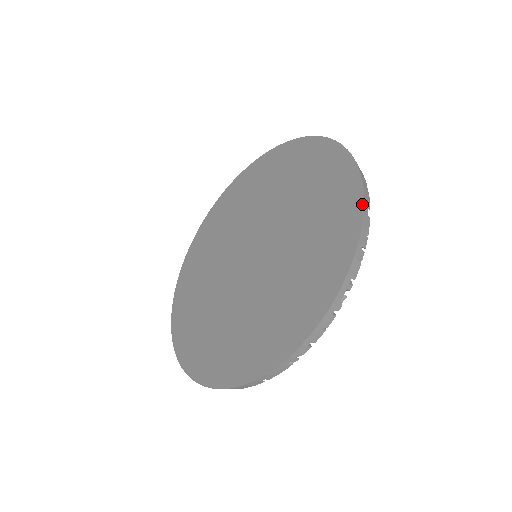
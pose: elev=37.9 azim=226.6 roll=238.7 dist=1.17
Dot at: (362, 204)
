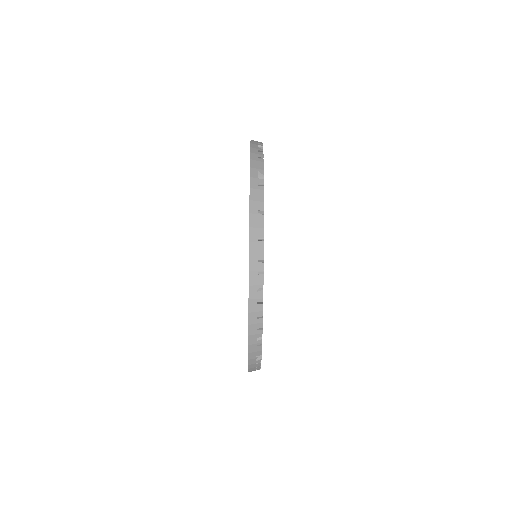
Dot at: occluded
